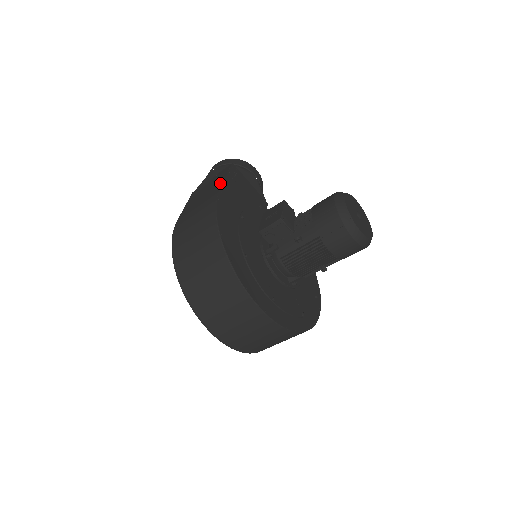
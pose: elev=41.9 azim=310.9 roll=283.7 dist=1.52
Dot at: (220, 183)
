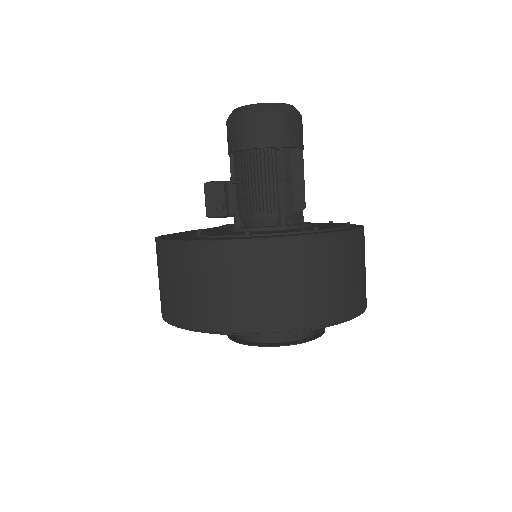
Dot at: occluded
